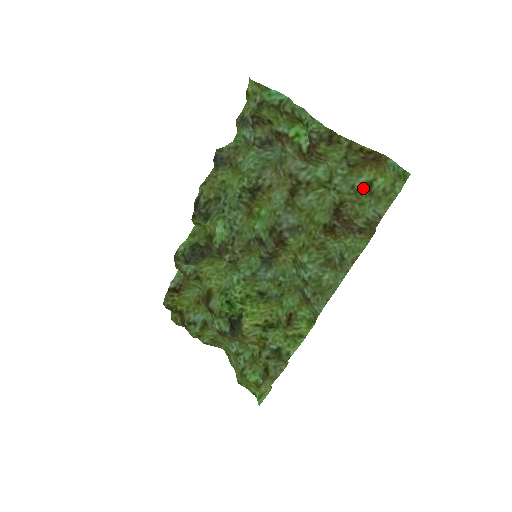
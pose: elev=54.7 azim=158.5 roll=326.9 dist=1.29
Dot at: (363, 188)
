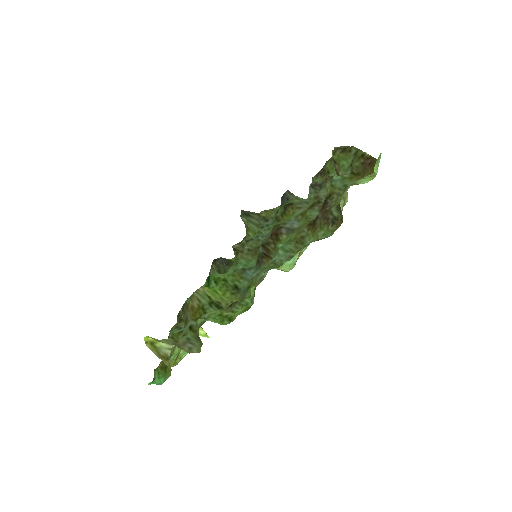
Dot at: (352, 185)
